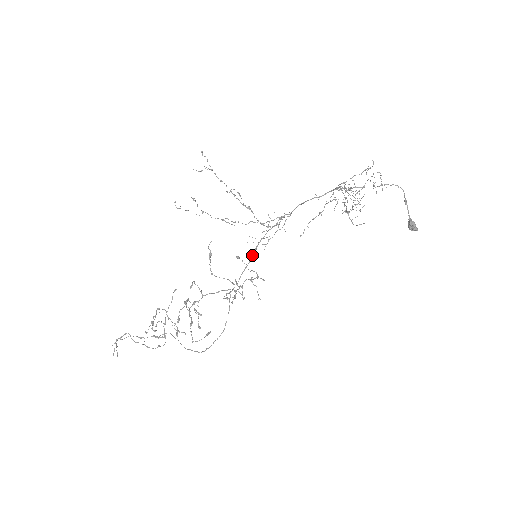
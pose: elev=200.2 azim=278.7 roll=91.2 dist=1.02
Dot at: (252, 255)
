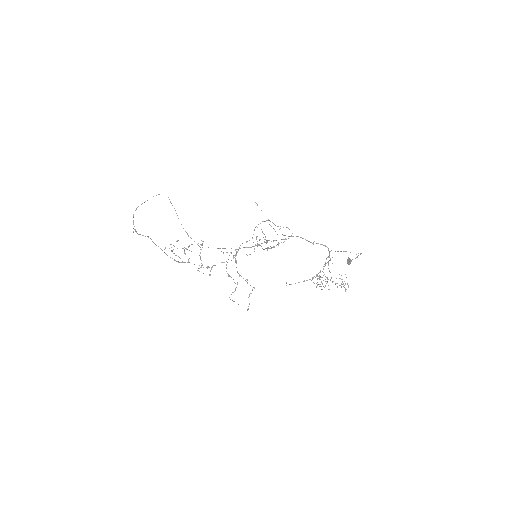
Dot at: occluded
